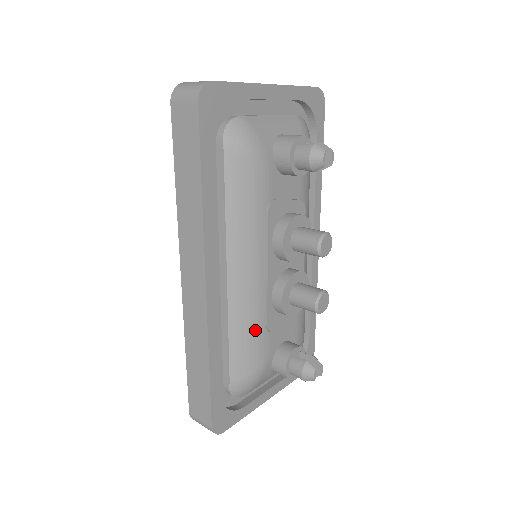
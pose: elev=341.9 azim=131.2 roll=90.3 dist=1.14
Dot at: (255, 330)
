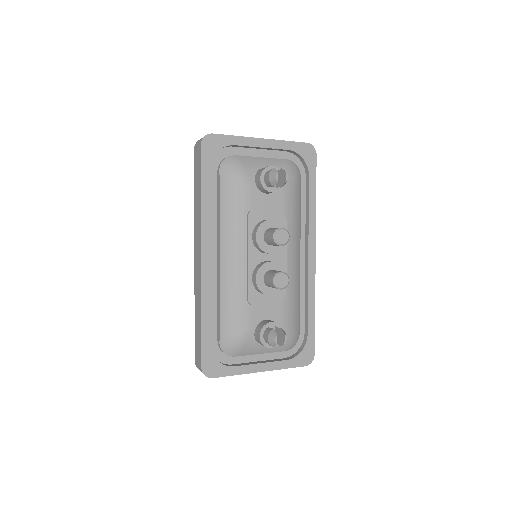
Dot at: (238, 300)
